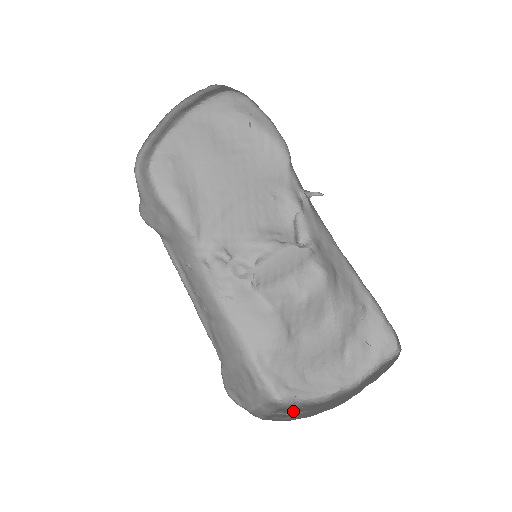
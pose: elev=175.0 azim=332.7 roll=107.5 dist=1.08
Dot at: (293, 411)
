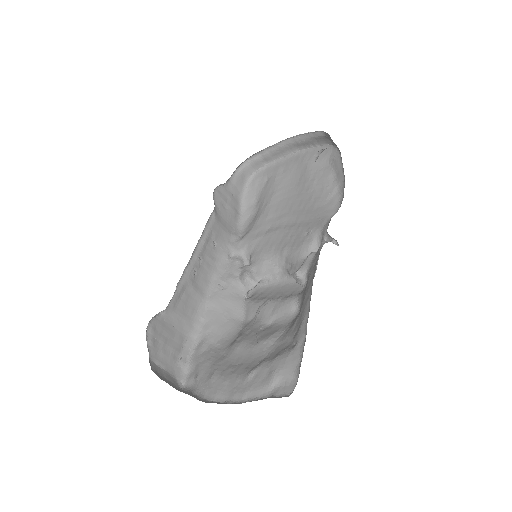
Dot at: (178, 389)
